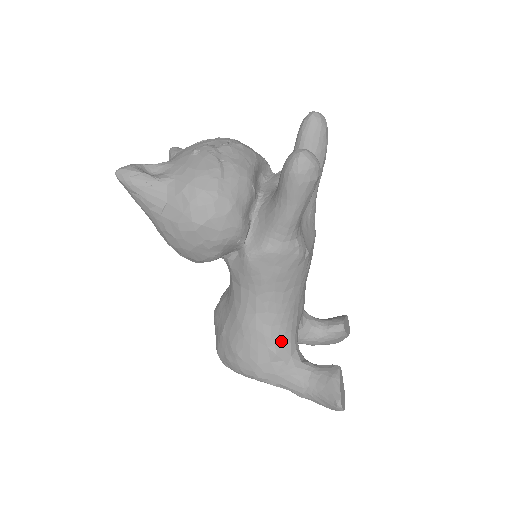
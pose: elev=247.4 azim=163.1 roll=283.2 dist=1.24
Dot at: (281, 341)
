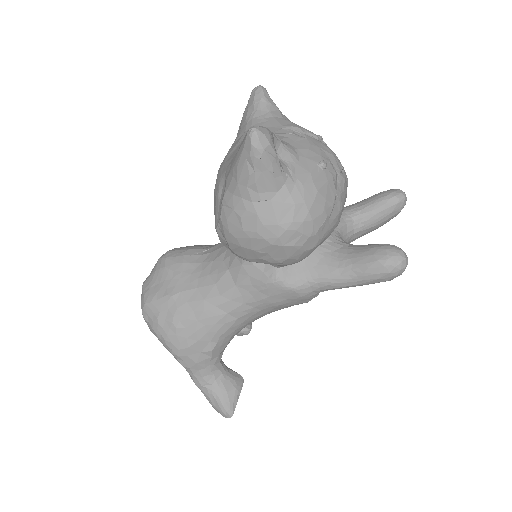
Dot at: (223, 342)
